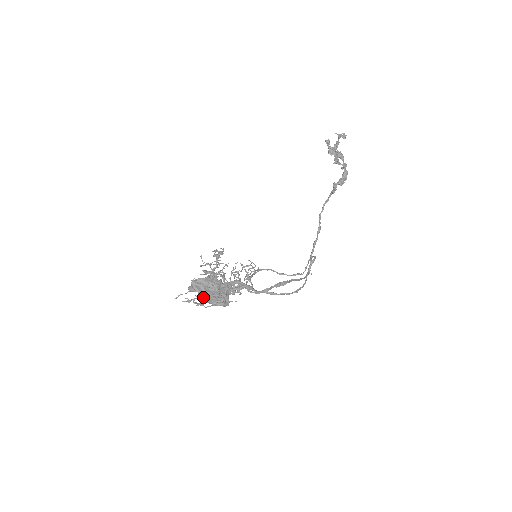
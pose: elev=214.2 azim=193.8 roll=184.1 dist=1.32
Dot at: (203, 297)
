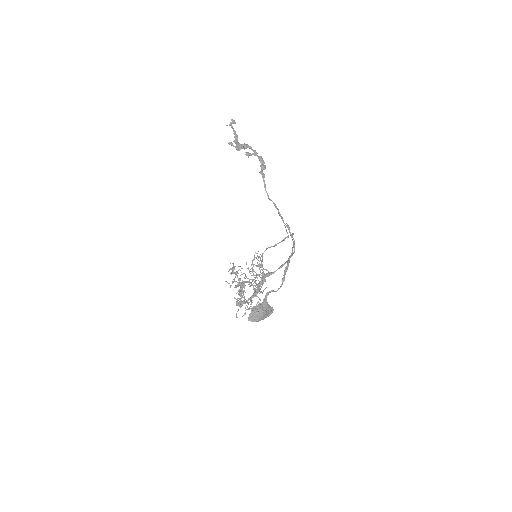
Dot at: occluded
